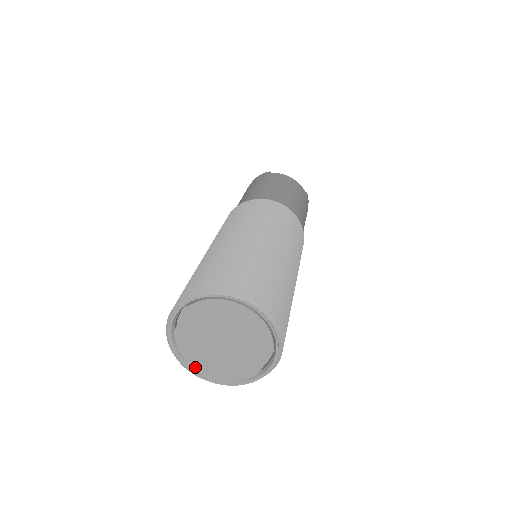
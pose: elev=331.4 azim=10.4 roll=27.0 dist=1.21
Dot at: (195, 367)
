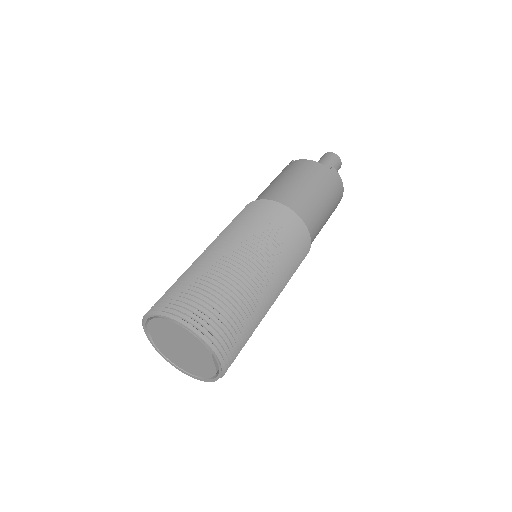
Dot at: (184, 370)
